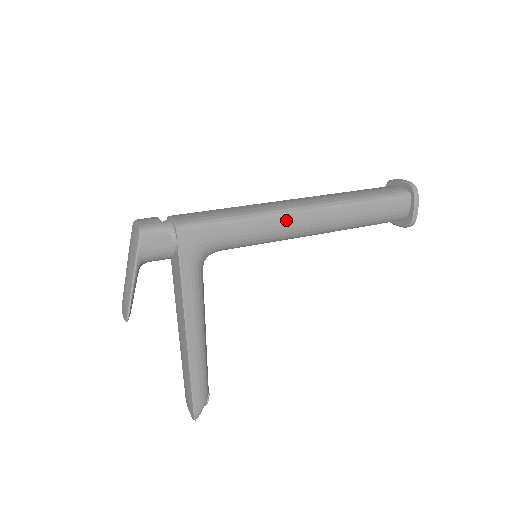
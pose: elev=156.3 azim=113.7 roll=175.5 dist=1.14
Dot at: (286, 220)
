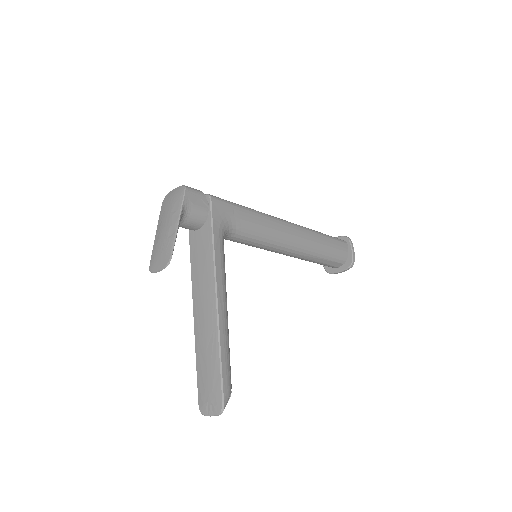
Dot at: (279, 224)
